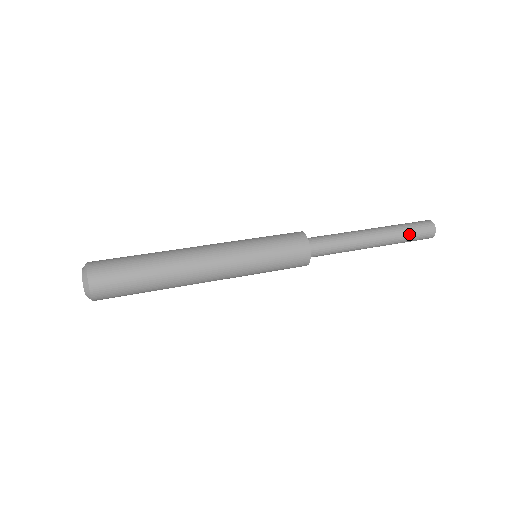
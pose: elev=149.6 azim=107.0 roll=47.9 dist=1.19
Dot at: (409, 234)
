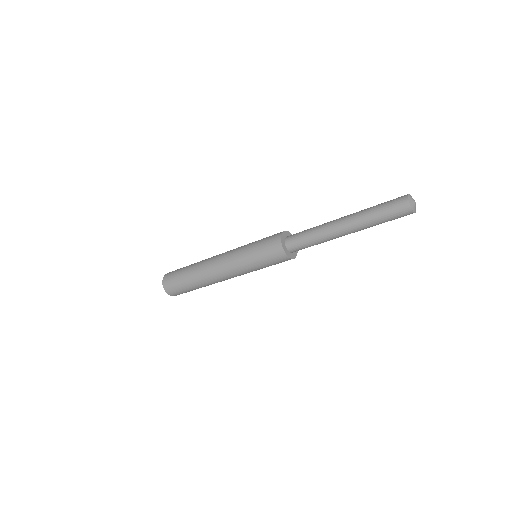
Dot at: (377, 206)
